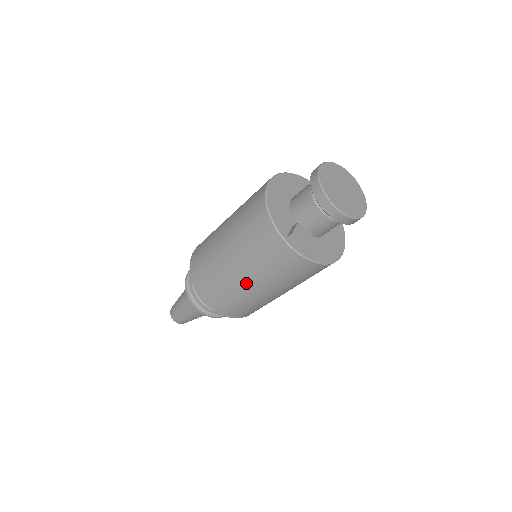
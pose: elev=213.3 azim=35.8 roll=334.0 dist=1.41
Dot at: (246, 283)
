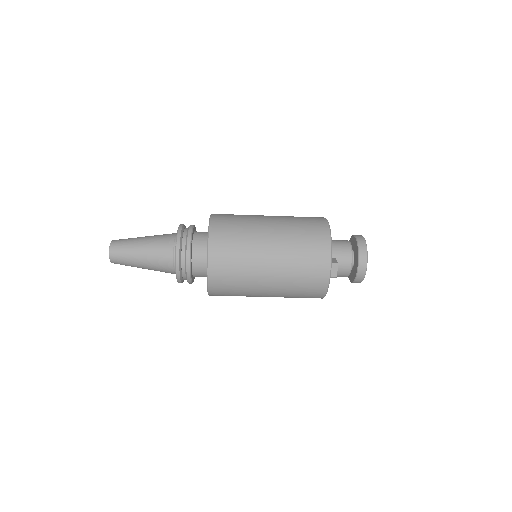
Dot at: (267, 271)
